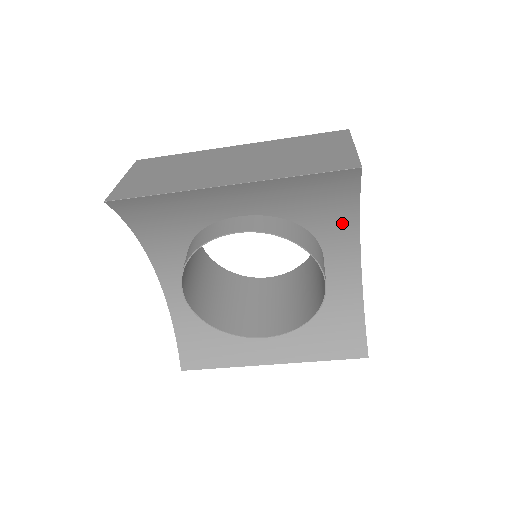
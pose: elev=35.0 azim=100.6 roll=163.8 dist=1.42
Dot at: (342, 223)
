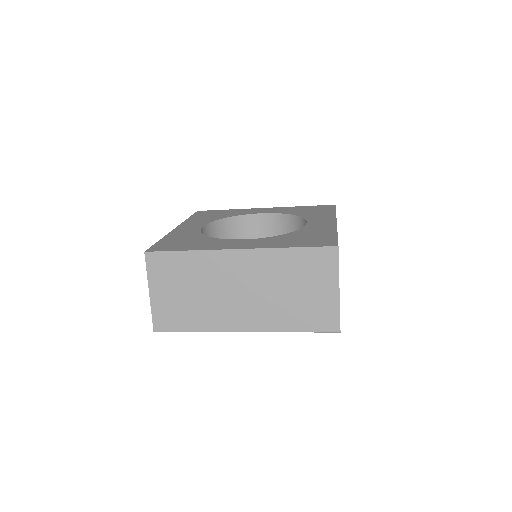
Dot at: occluded
